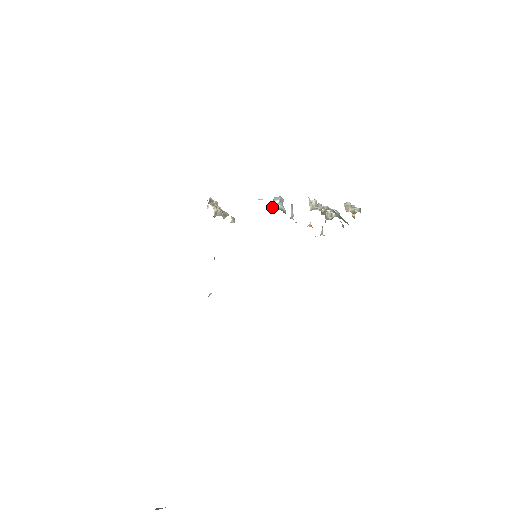
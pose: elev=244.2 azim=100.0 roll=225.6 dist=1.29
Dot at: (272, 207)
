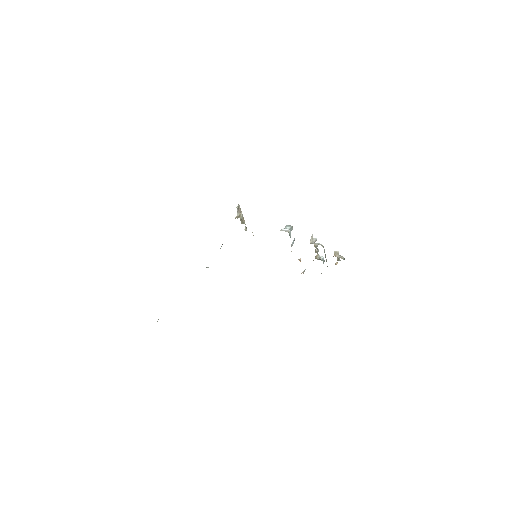
Dot at: (283, 229)
